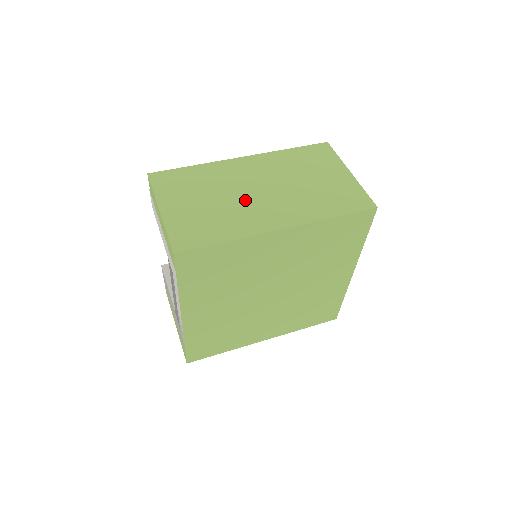
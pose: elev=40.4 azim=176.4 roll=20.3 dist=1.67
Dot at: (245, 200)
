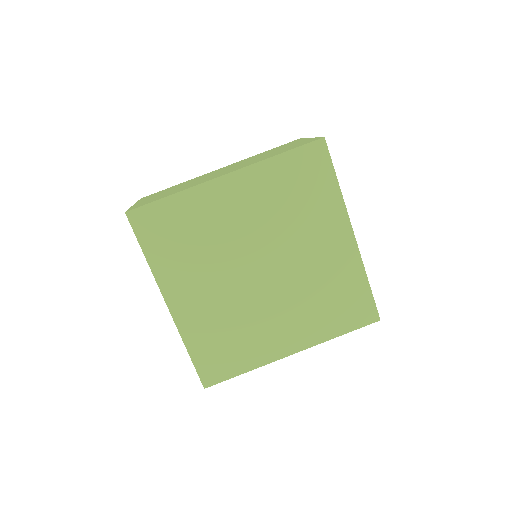
Dot at: (205, 178)
